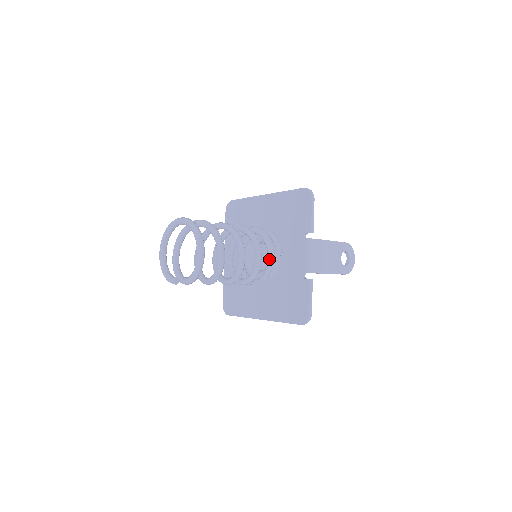
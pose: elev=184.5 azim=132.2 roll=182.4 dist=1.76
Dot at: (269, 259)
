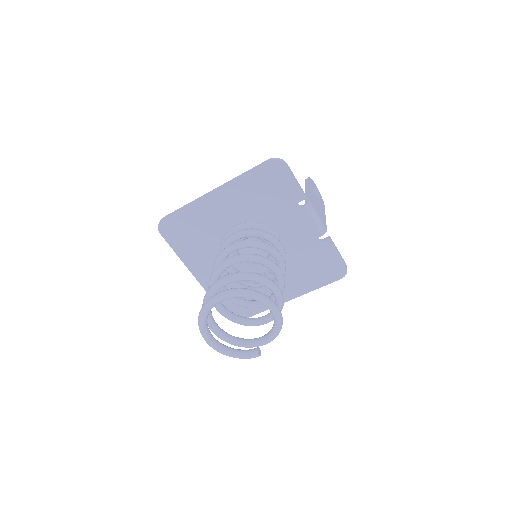
Dot at: (281, 251)
